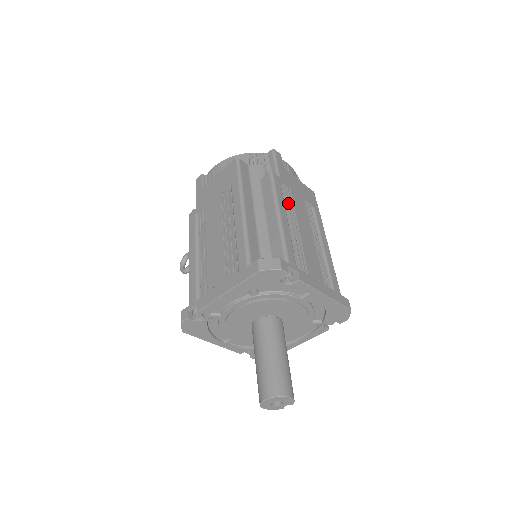
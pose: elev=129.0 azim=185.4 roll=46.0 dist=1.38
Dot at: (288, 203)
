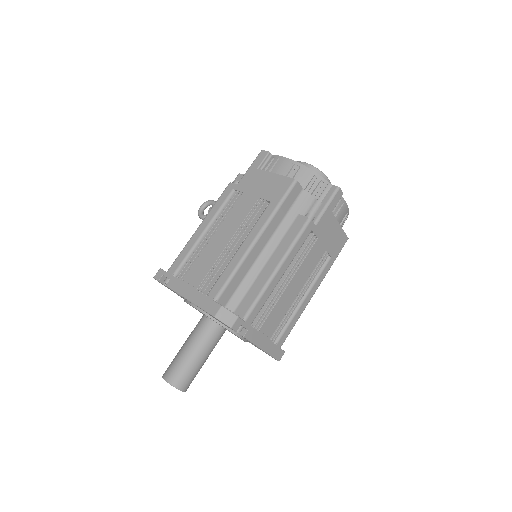
Dot at: (300, 256)
